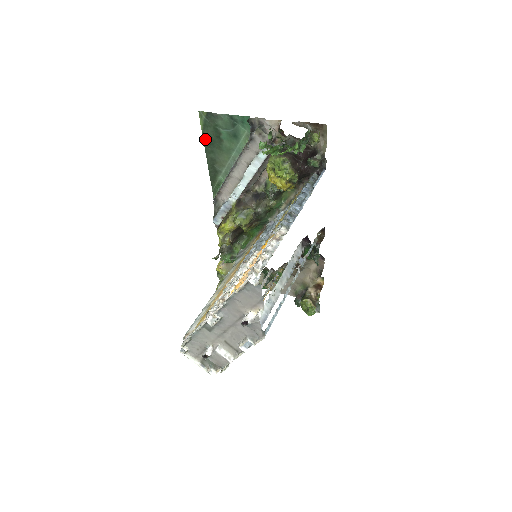
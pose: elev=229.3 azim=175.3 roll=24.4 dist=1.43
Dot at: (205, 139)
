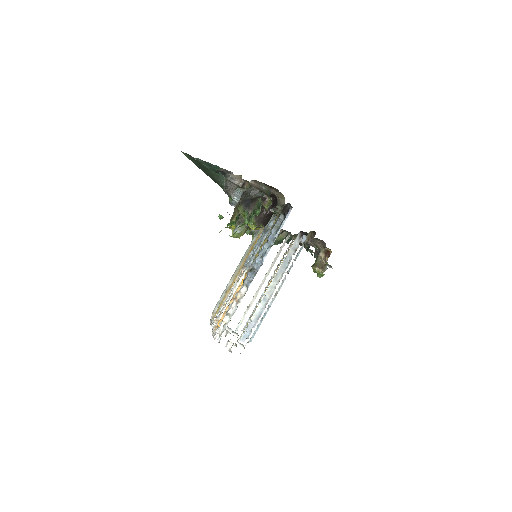
Dot at: (196, 164)
